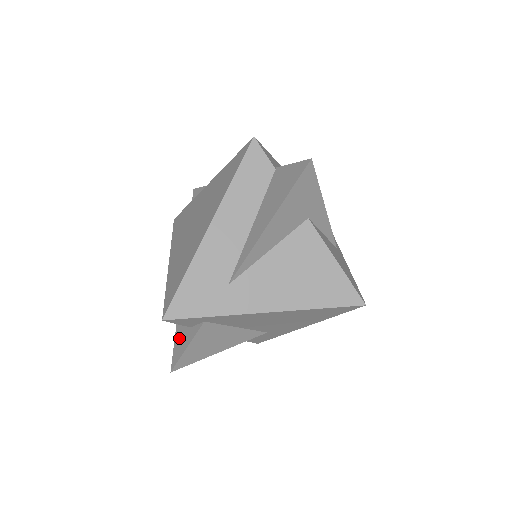
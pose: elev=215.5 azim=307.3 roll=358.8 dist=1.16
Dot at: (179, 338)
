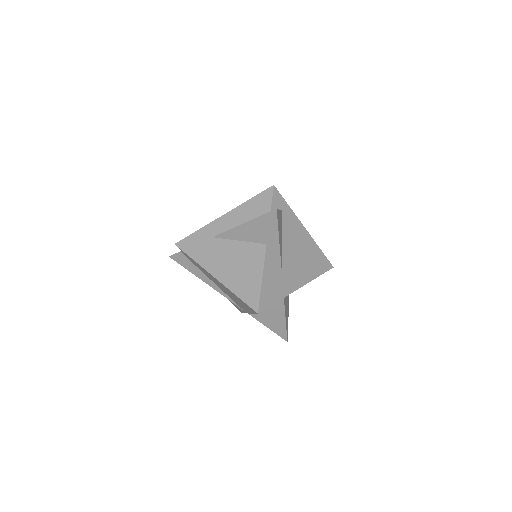
Dot at: occluded
